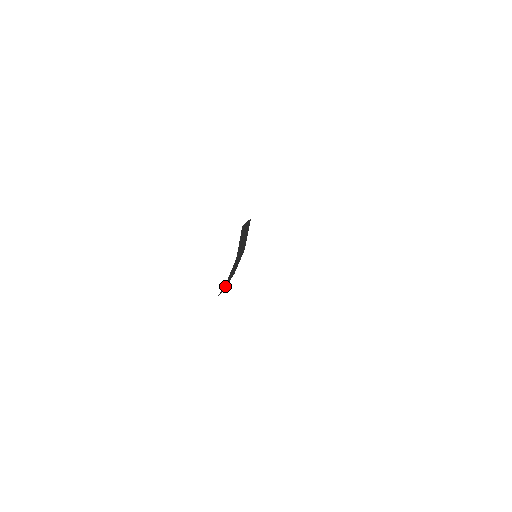
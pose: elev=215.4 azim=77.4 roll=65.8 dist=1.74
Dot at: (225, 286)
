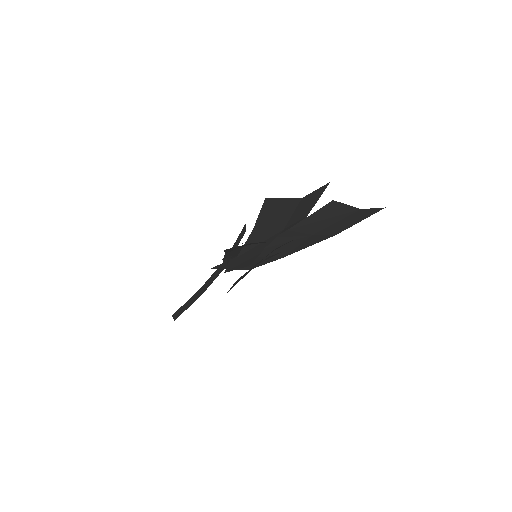
Dot at: (184, 308)
